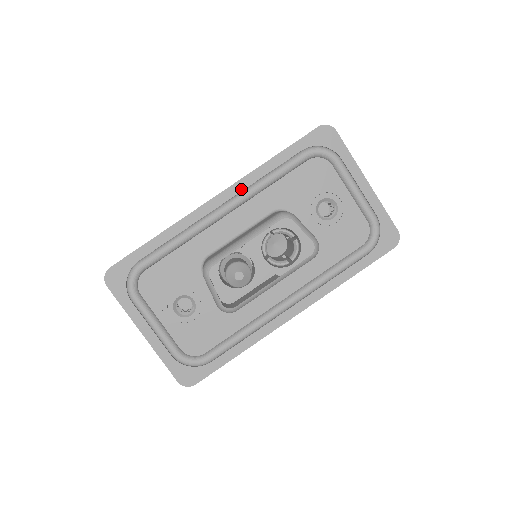
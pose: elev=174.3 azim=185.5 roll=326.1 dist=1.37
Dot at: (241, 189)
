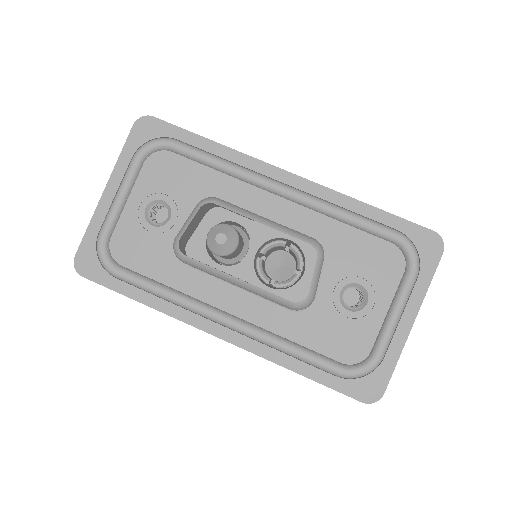
Dot at: (315, 193)
